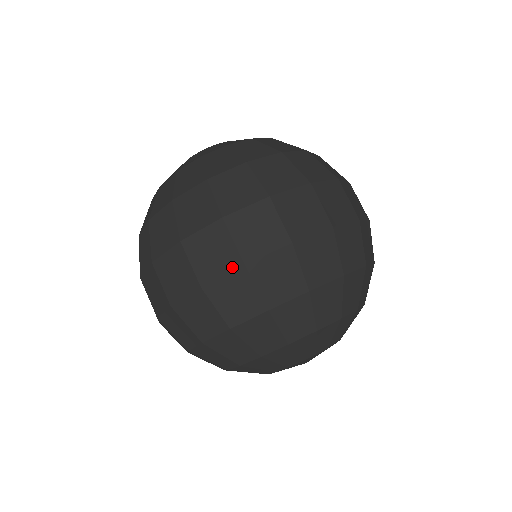
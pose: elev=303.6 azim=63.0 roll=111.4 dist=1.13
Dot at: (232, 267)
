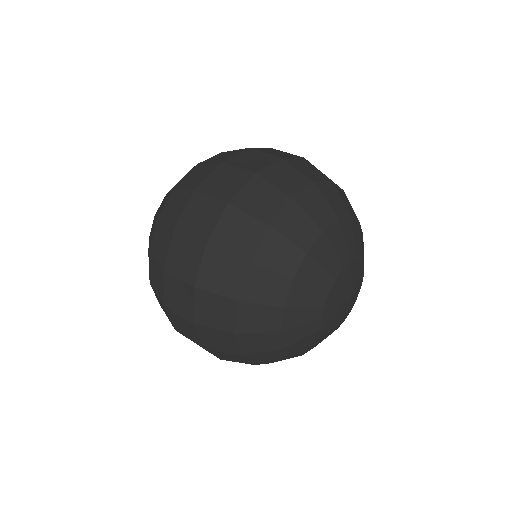
Dot at: (246, 179)
